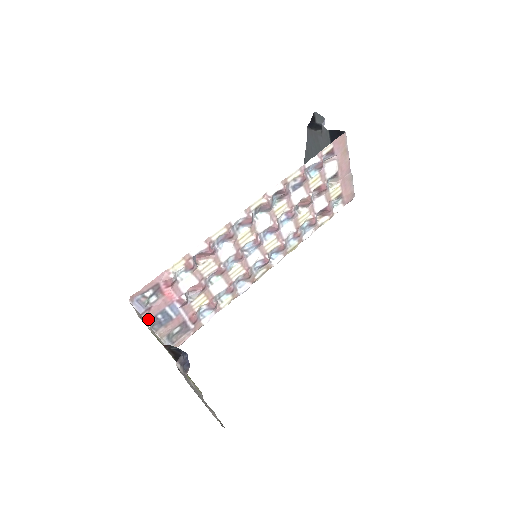
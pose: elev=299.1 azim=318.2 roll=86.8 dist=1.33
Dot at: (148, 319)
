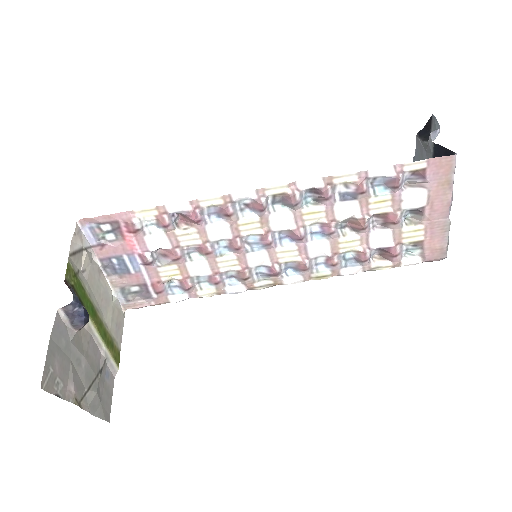
Dot at: (100, 256)
